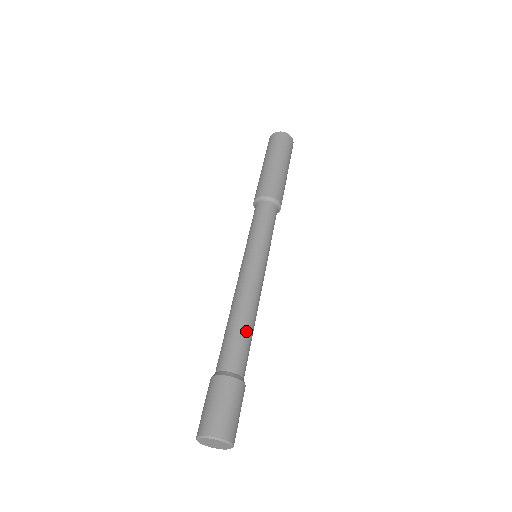
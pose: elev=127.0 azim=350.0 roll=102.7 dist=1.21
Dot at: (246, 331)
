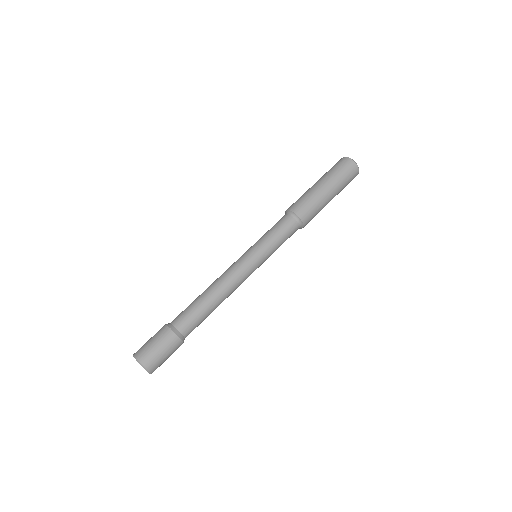
Dot at: occluded
